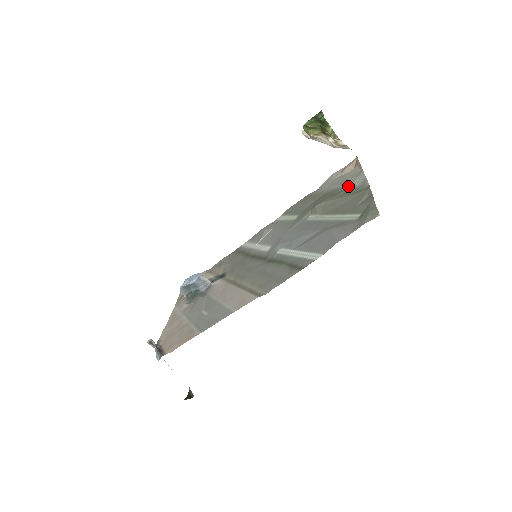
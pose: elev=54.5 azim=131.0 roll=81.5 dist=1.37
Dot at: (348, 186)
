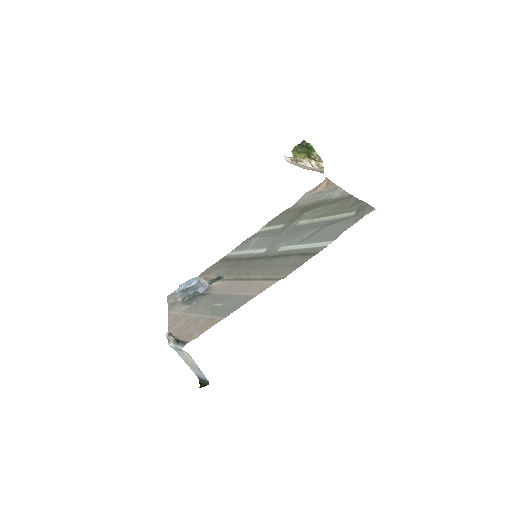
Dot at: (328, 198)
